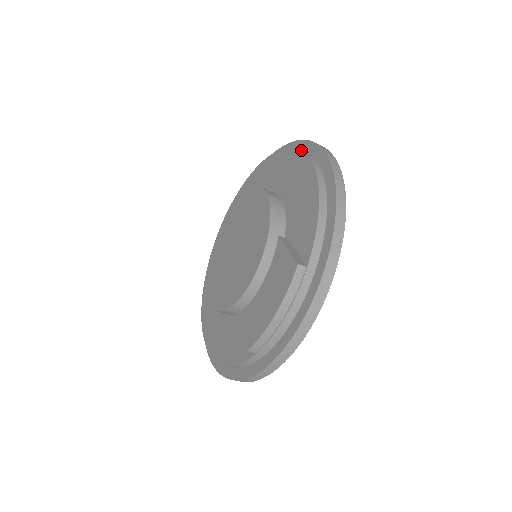
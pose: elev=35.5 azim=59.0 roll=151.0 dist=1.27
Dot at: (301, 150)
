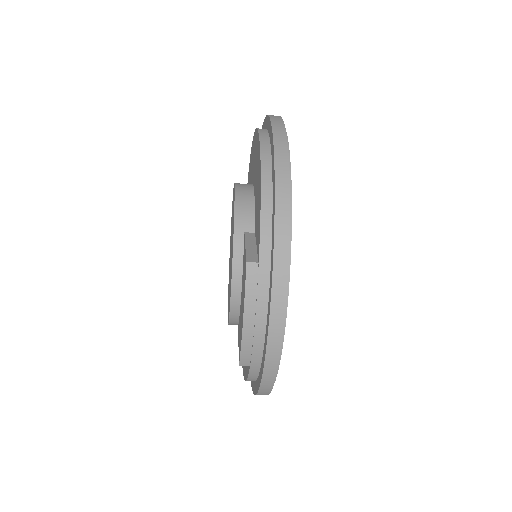
Dot at: (257, 130)
